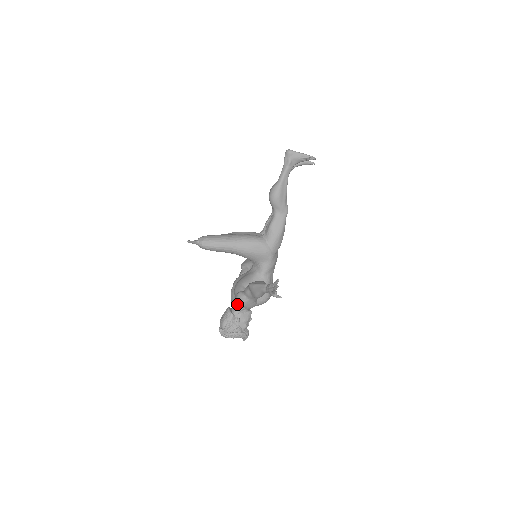
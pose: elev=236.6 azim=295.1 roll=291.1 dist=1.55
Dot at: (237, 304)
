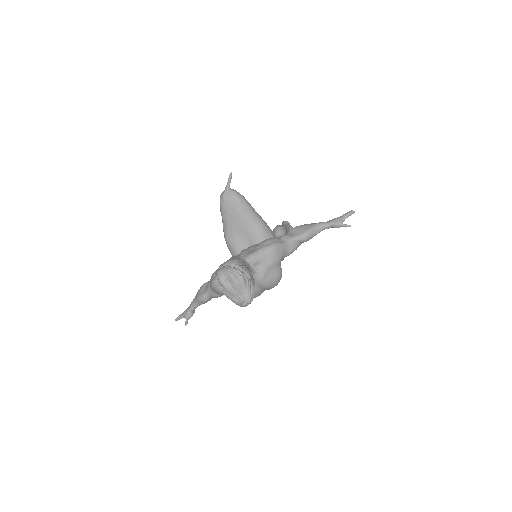
Dot at: (265, 246)
